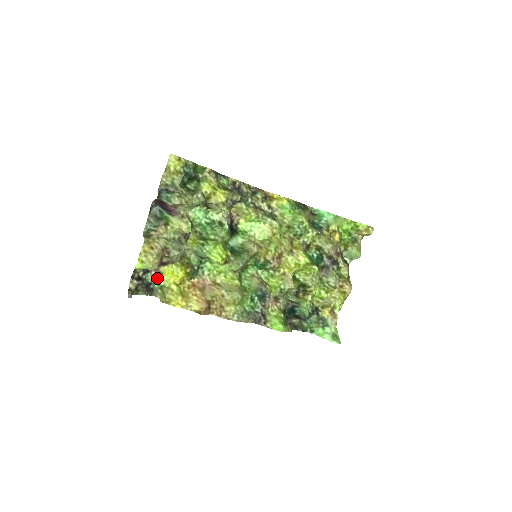
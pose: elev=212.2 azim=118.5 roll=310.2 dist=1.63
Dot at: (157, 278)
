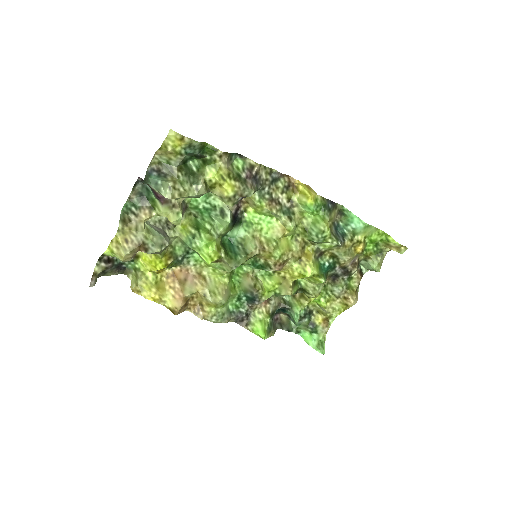
Dot at: (132, 259)
